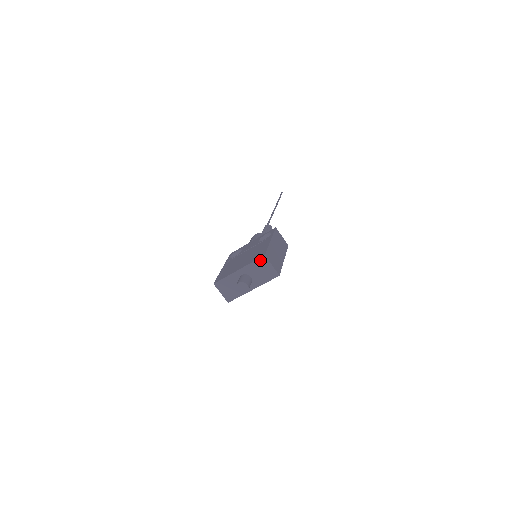
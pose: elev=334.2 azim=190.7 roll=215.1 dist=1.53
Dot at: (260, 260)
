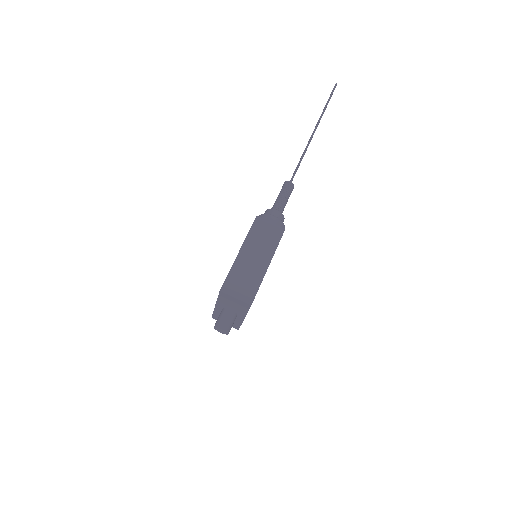
Dot at: (221, 295)
